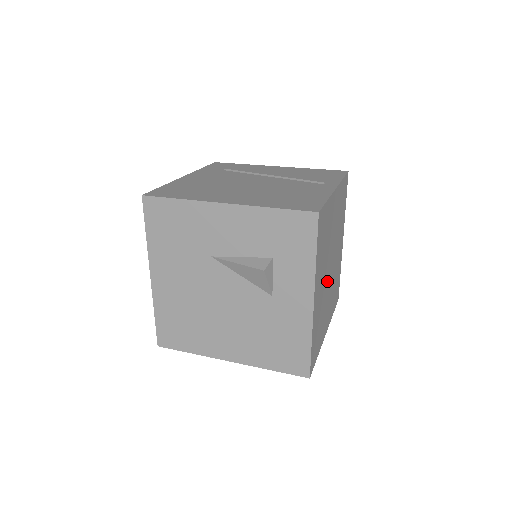
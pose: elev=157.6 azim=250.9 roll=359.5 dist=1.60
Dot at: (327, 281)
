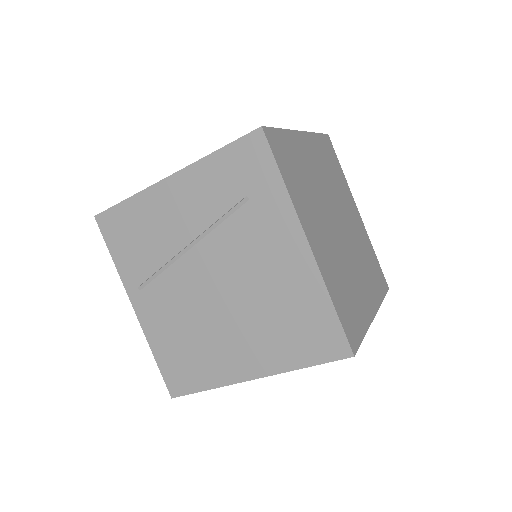
Dot at: (328, 209)
